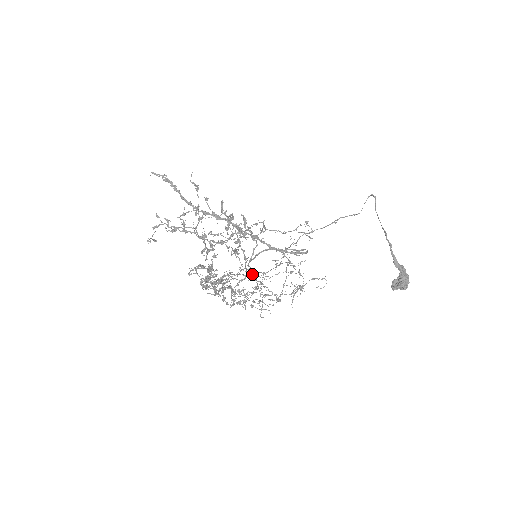
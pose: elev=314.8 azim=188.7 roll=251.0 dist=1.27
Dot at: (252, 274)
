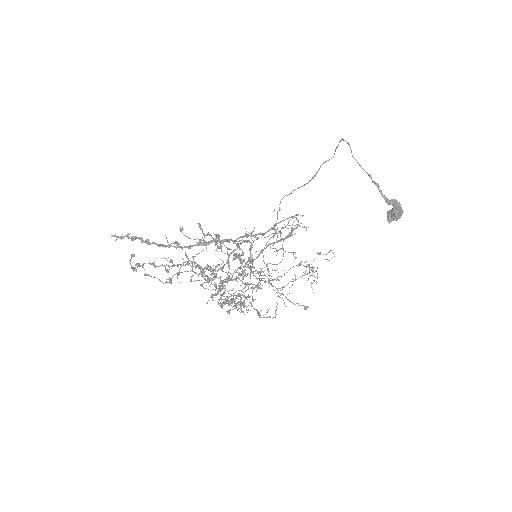
Dot at: occluded
